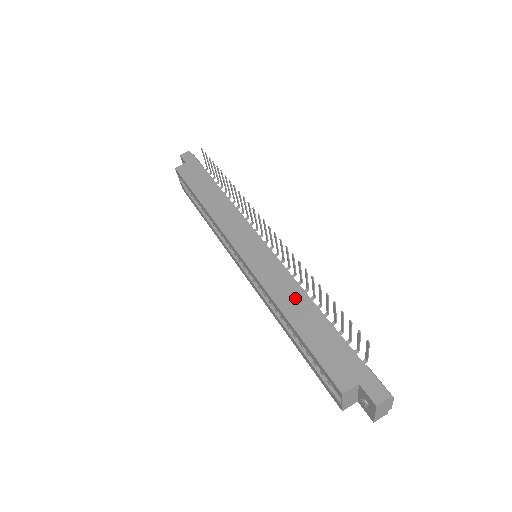
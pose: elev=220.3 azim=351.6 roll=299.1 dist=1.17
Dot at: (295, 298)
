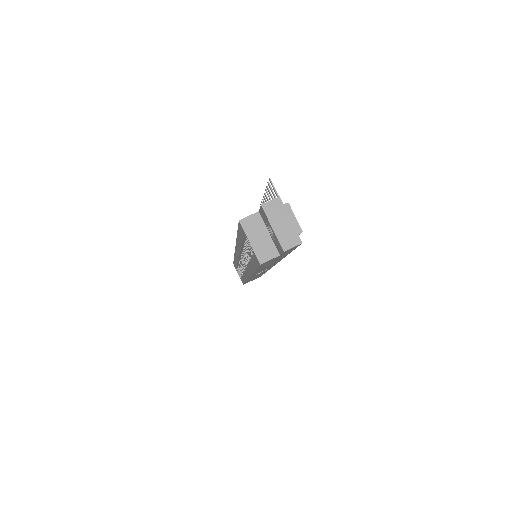
Dot at: occluded
